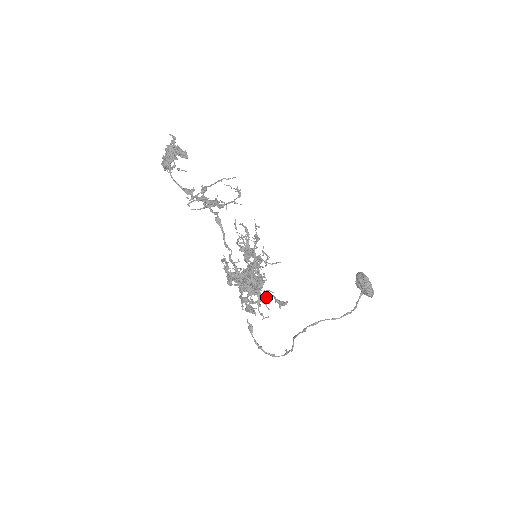
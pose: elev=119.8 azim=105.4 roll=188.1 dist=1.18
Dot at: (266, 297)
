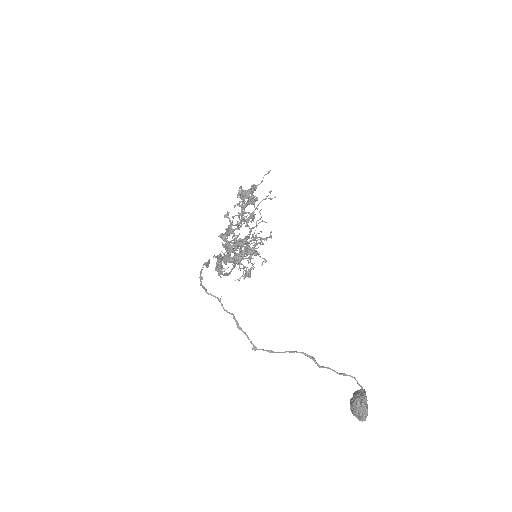
Dot at: (239, 254)
